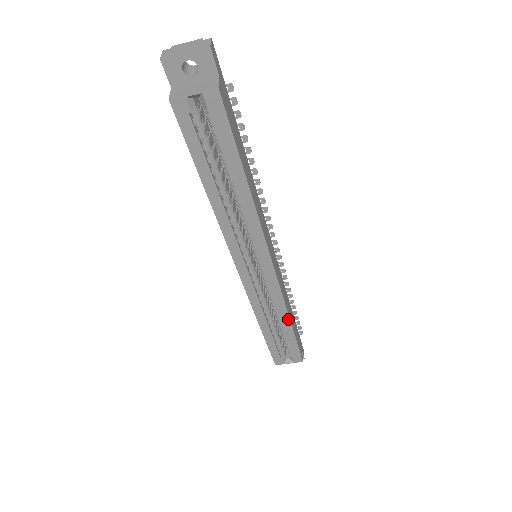
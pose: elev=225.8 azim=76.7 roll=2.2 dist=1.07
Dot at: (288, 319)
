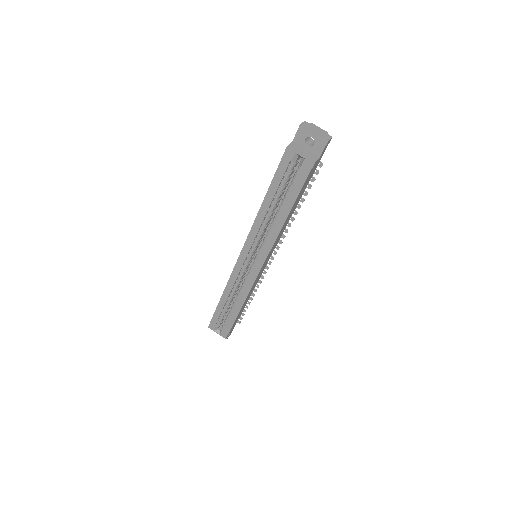
Dot at: (241, 306)
